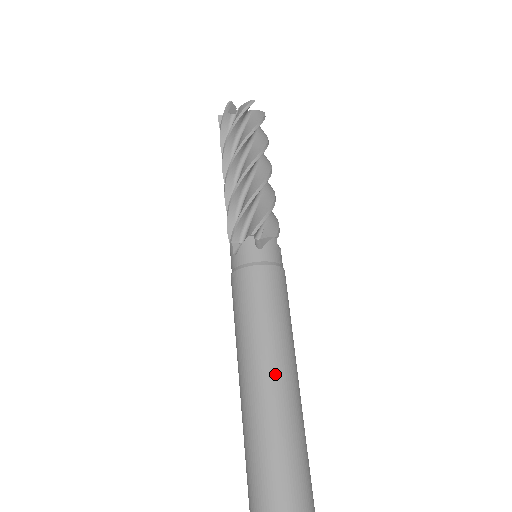
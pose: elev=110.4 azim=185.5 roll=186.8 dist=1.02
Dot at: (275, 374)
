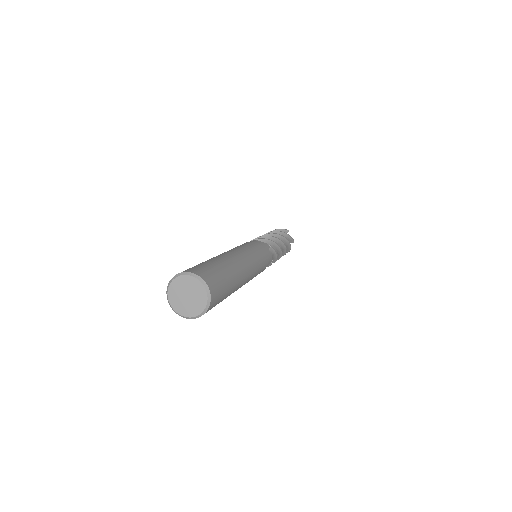
Dot at: (234, 252)
